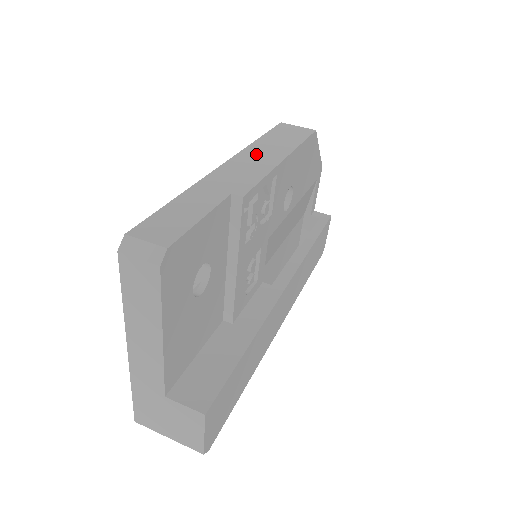
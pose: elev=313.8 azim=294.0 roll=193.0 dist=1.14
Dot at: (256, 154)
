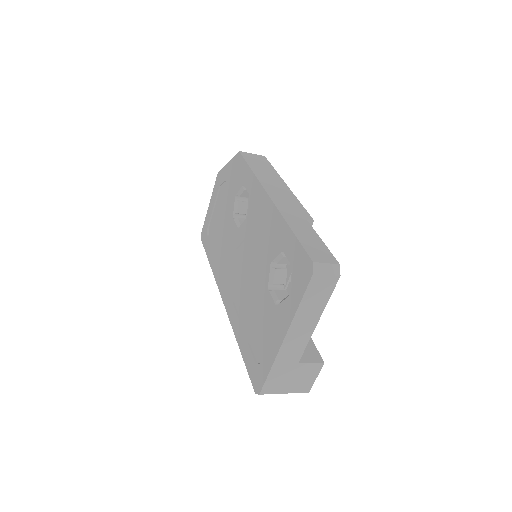
Dot at: (271, 184)
